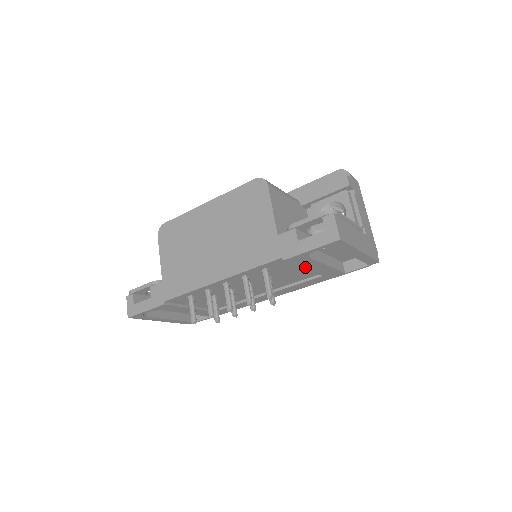
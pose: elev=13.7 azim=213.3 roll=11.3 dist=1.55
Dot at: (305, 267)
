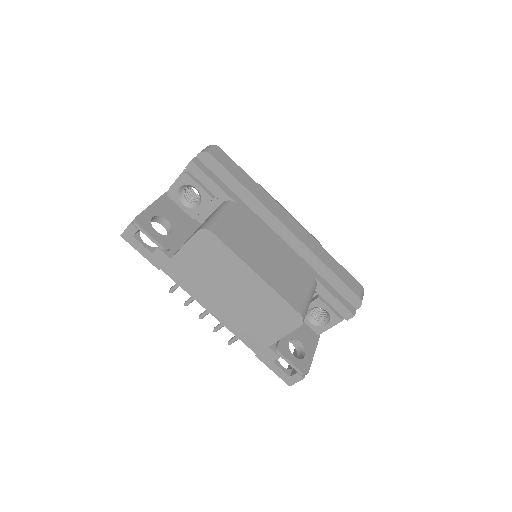
Dot at: occluded
